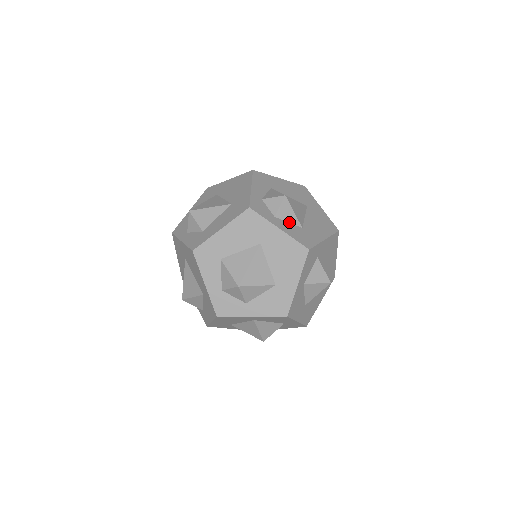
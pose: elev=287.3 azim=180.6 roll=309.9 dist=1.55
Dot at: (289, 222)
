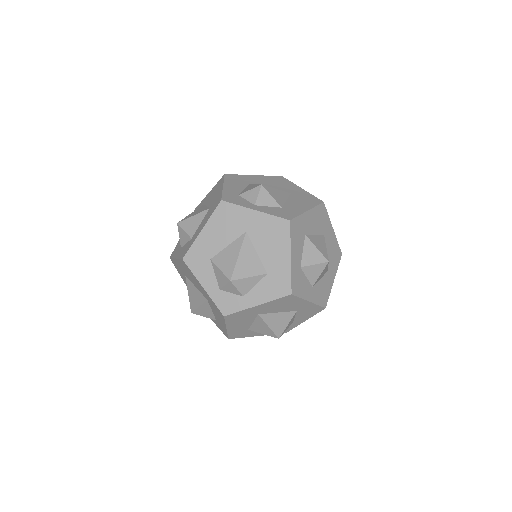
Dot at: (255, 284)
